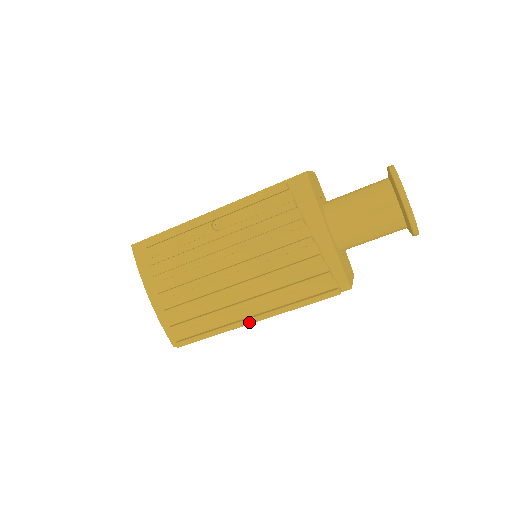
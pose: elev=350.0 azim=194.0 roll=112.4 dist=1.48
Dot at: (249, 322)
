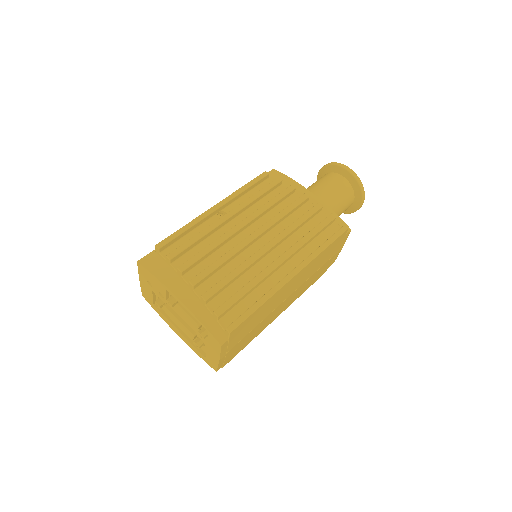
Dot at: (291, 276)
